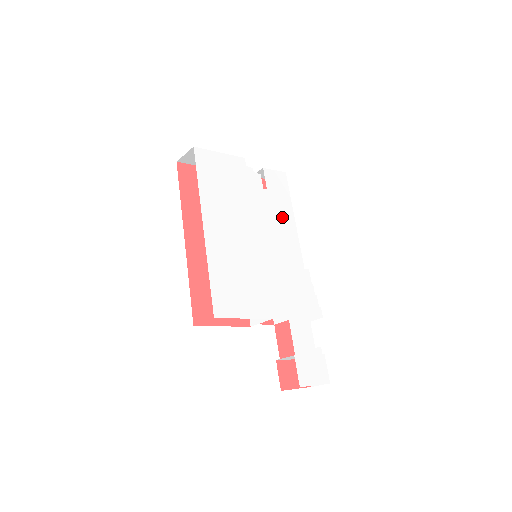
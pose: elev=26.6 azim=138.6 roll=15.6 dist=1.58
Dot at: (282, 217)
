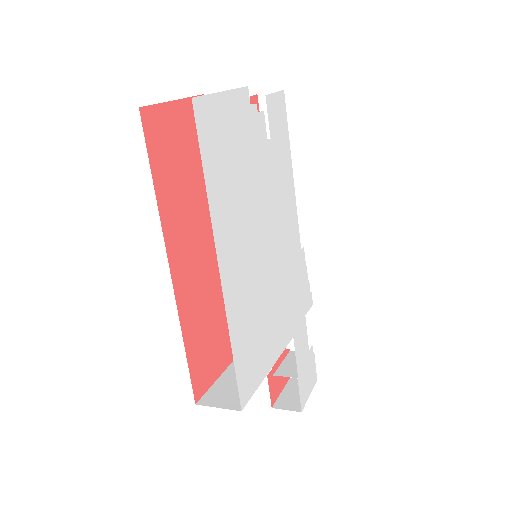
Dot at: (284, 180)
